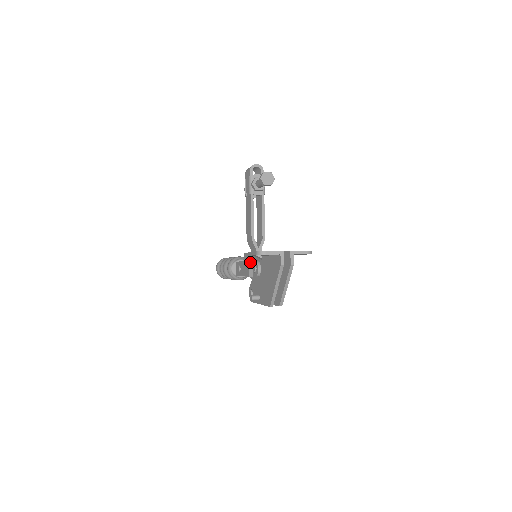
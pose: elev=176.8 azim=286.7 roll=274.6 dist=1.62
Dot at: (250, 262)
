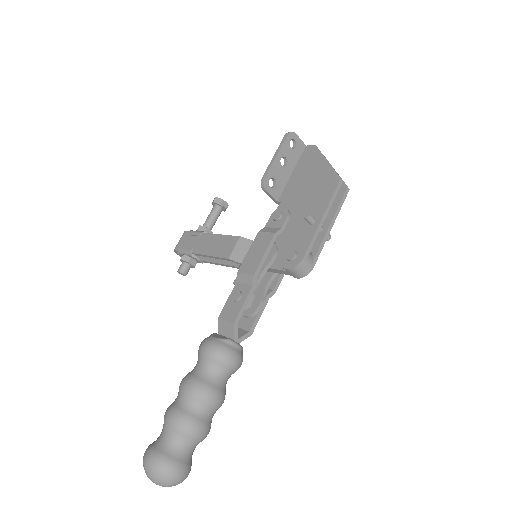
Dot at: (262, 229)
